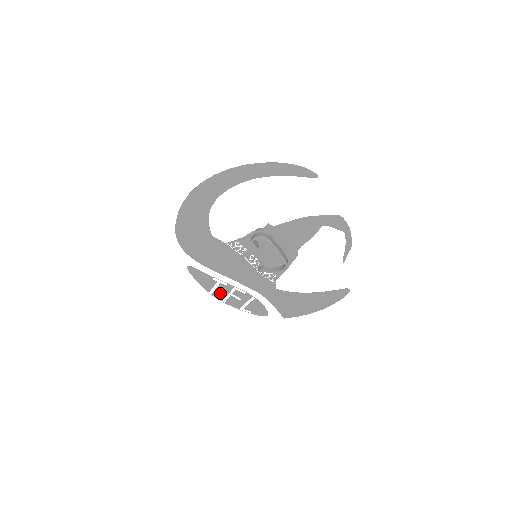
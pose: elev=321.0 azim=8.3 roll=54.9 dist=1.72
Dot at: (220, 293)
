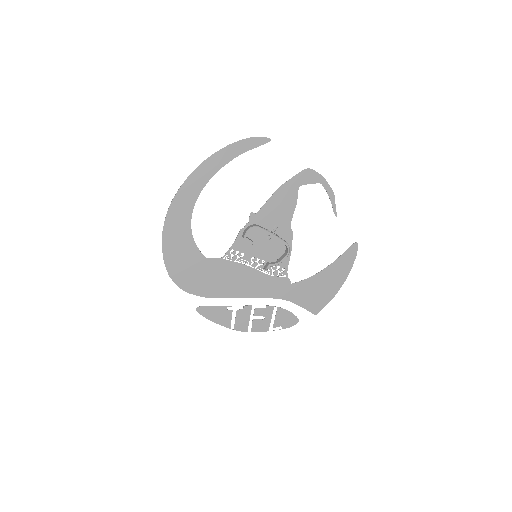
Dot at: (241, 322)
